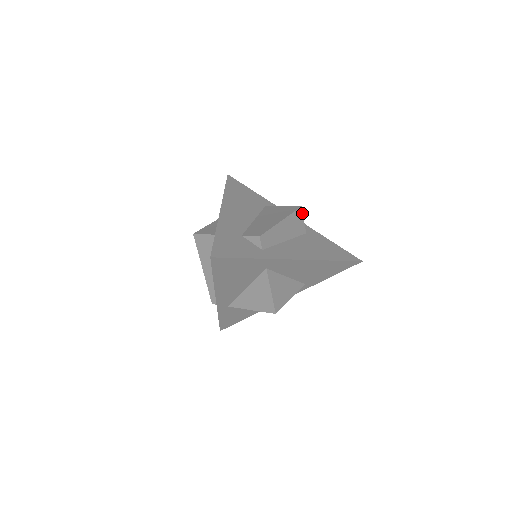
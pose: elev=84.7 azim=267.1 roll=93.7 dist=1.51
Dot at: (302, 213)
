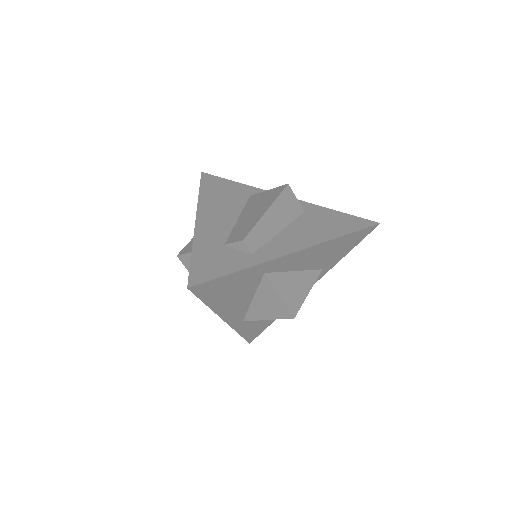
Dot at: (291, 191)
